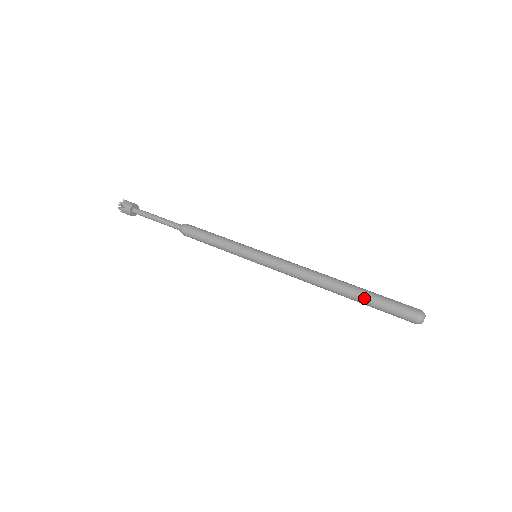
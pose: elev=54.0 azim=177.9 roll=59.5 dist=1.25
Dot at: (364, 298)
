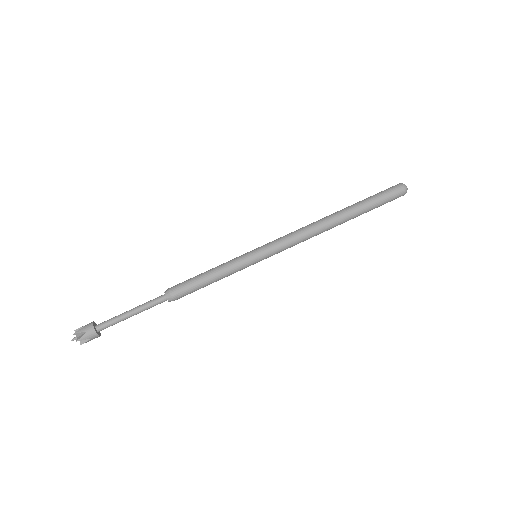
Dot at: (362, 206)
